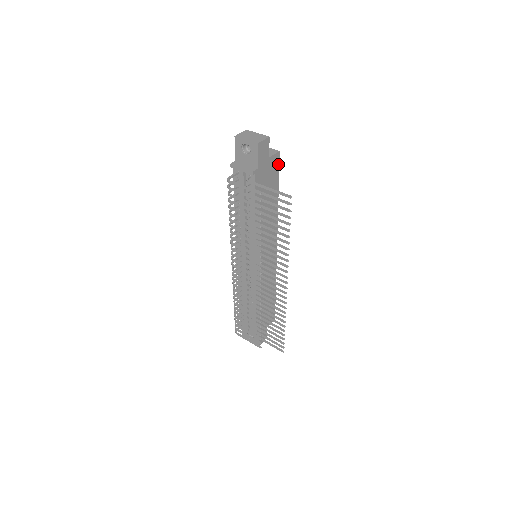
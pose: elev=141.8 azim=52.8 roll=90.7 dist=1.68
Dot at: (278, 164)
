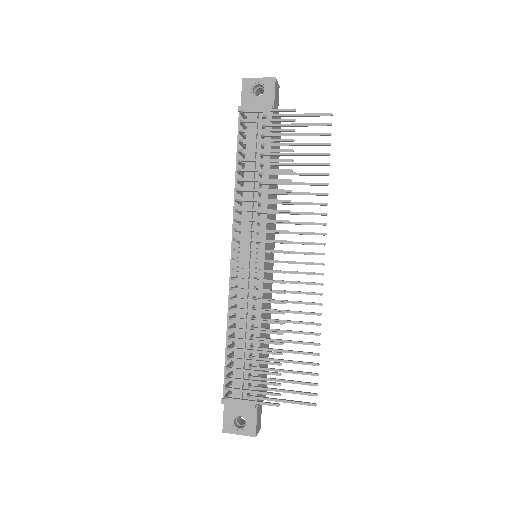
Dot at: occluded
